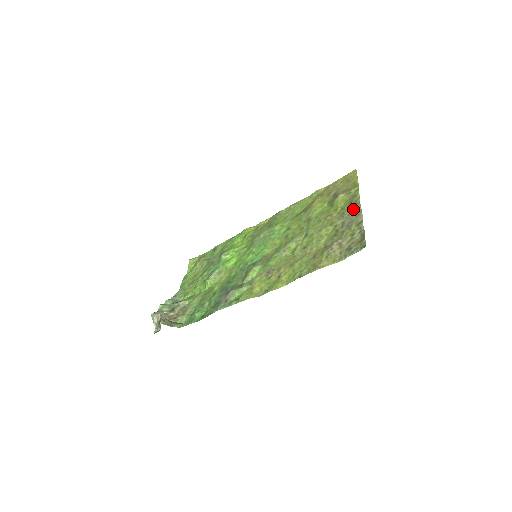
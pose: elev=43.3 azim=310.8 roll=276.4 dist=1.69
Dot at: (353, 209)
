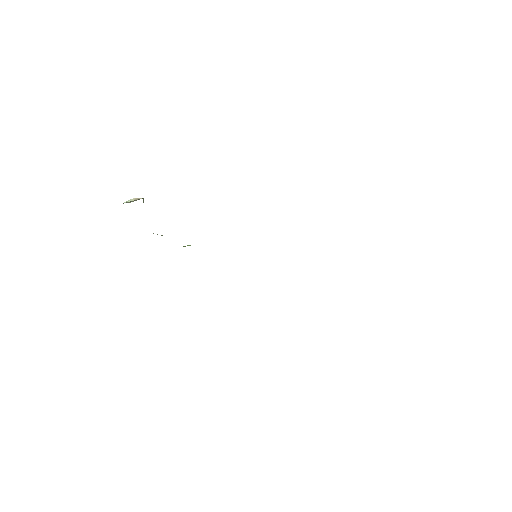
Dot at: occluded
